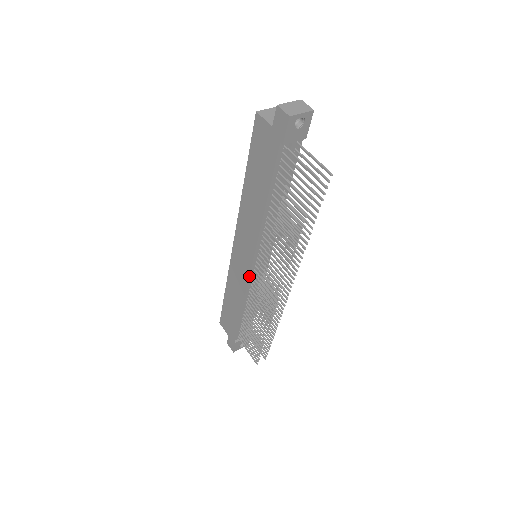
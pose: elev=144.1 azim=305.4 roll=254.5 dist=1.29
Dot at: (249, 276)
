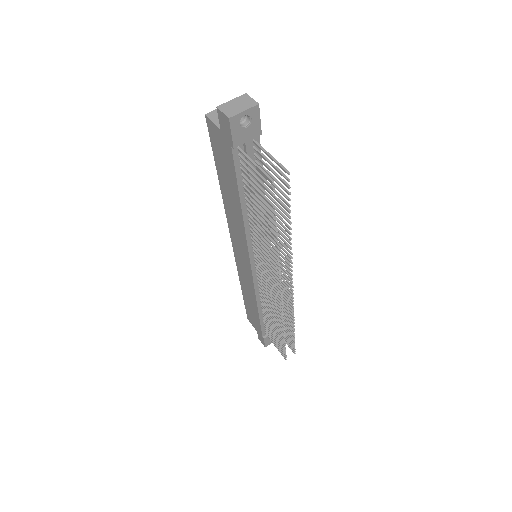
Dot at: (252, 277)
